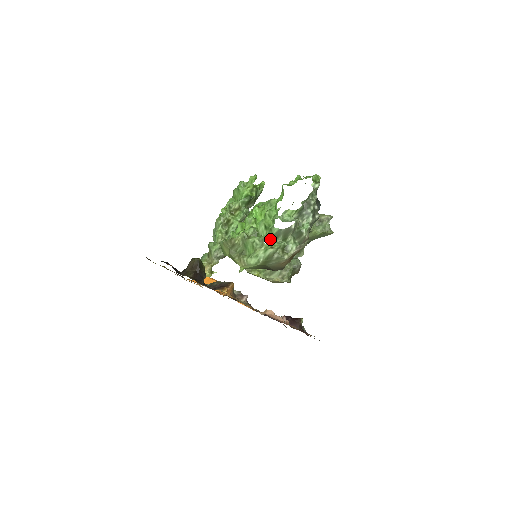
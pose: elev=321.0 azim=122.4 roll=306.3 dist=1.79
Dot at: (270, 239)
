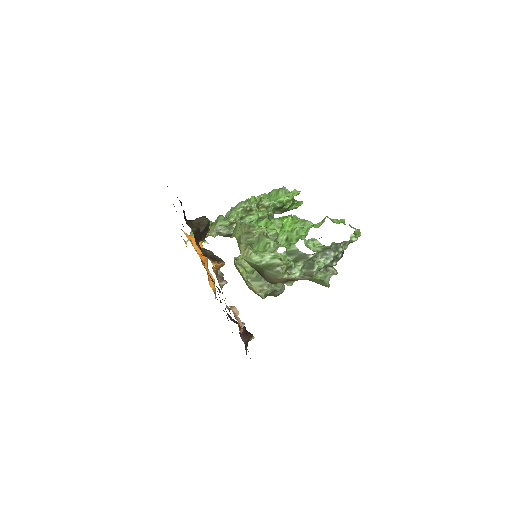
Dot at: (284, 251)
